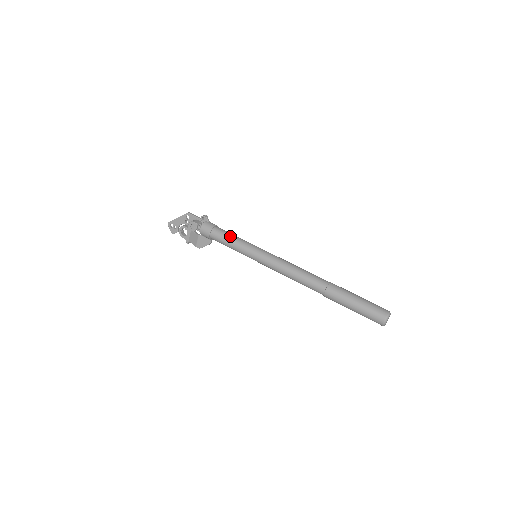
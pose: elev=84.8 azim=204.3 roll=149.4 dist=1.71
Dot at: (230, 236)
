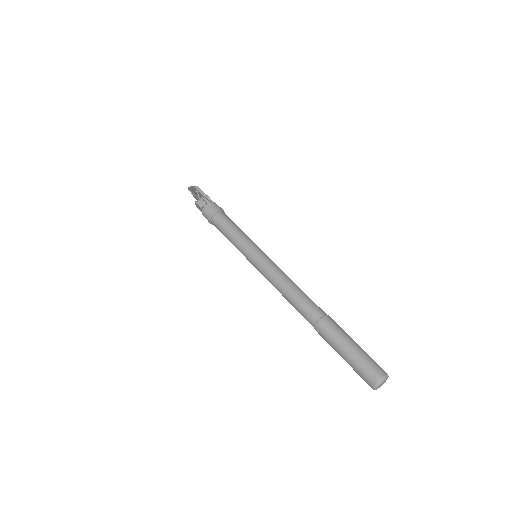
Dot at: (227, 230)
